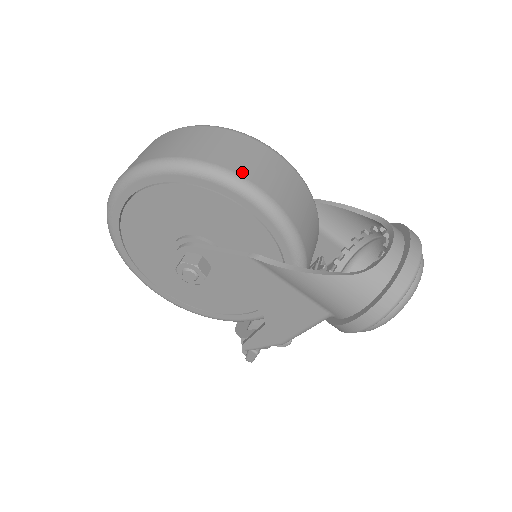
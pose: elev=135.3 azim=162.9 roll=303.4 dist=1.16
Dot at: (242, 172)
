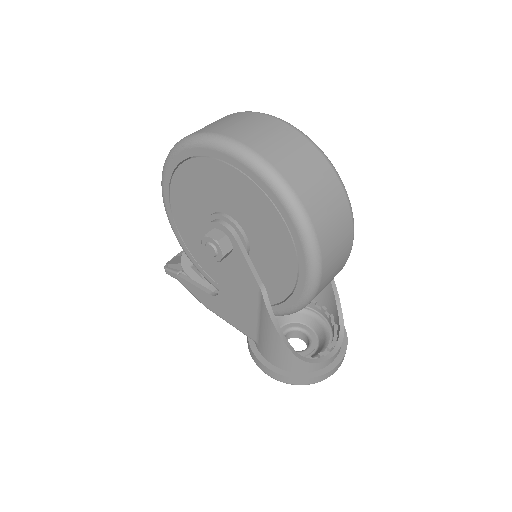
Dot at: (325, 262)
